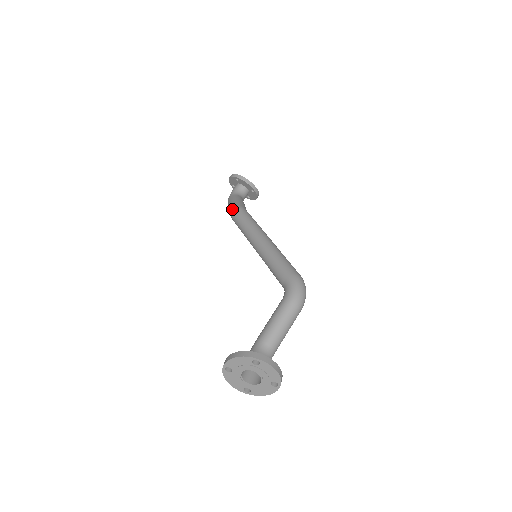
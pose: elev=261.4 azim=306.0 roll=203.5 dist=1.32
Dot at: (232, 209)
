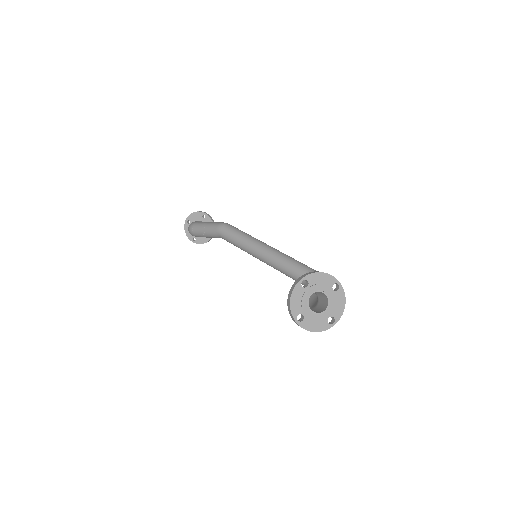
Dot at: (222, 222)
